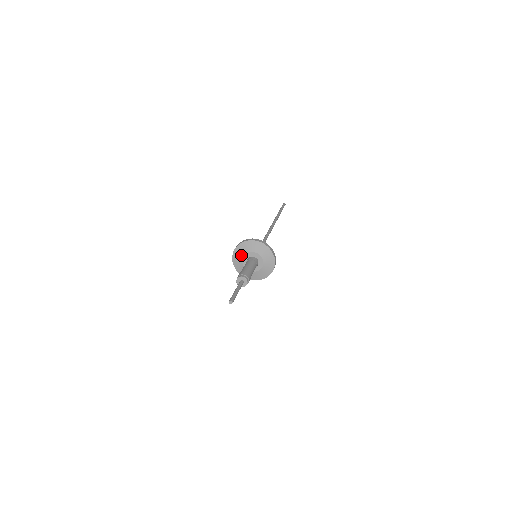
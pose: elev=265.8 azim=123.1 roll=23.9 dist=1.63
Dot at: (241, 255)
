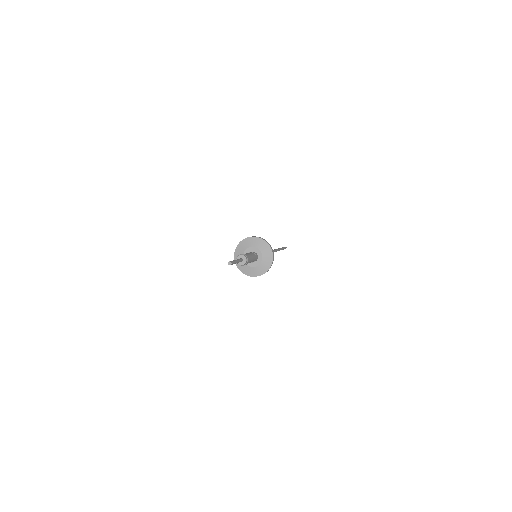
Dot at: occluded
